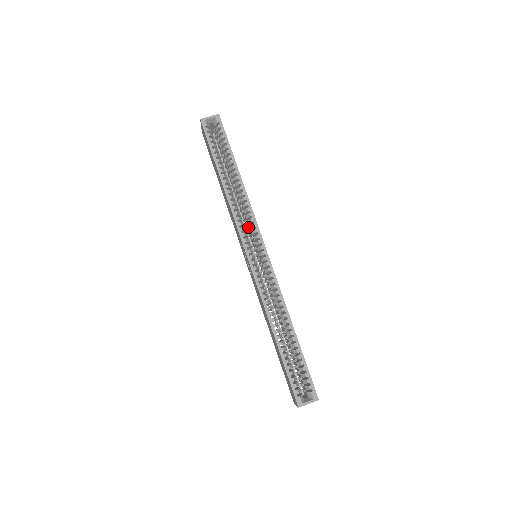
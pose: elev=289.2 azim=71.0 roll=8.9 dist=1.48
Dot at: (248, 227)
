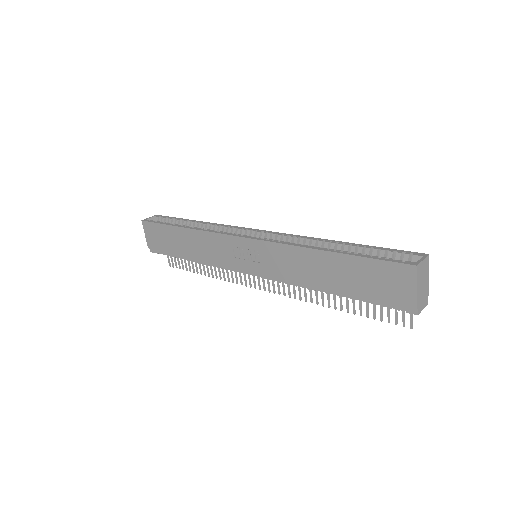
Dot at: occluded
